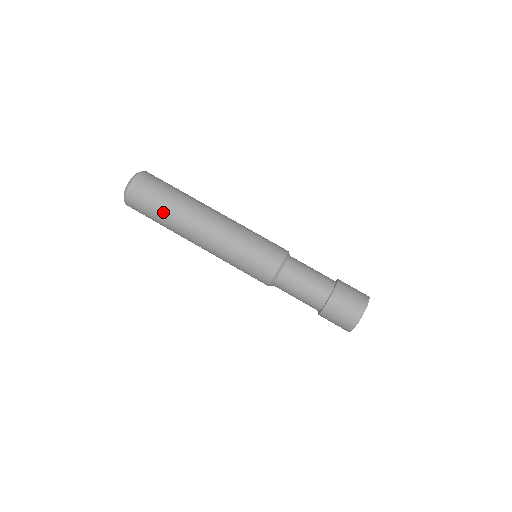
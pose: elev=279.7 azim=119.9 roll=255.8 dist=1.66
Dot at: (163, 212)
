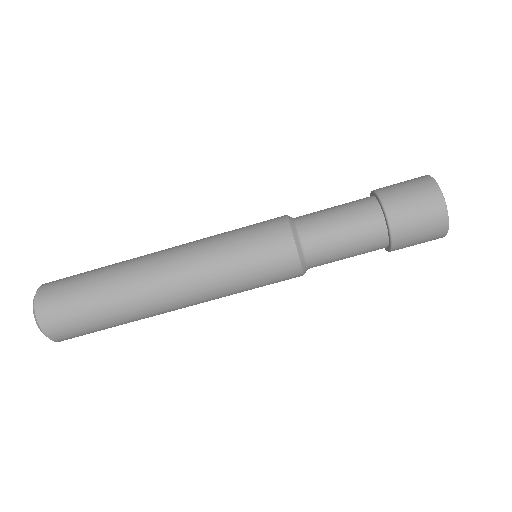
Dot at: (105, 312)
